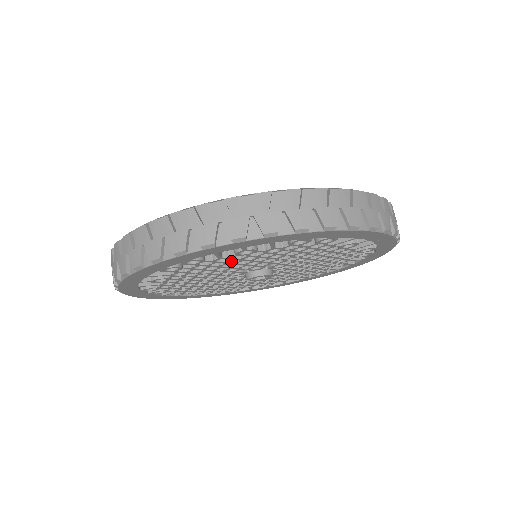
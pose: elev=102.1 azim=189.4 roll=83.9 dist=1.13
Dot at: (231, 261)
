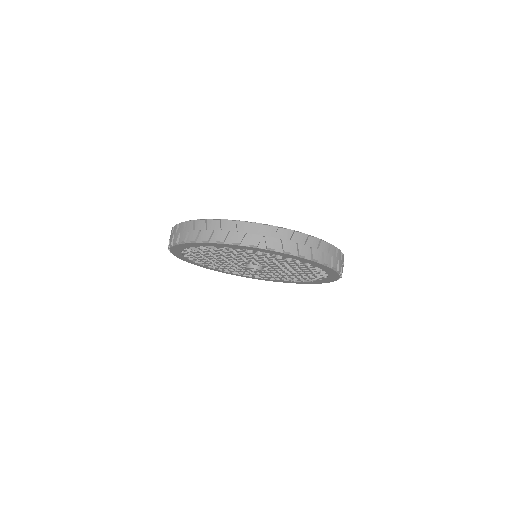
Dot at: (214, 255)
